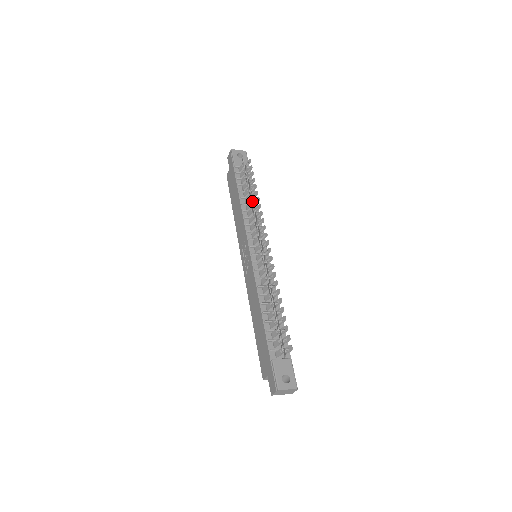
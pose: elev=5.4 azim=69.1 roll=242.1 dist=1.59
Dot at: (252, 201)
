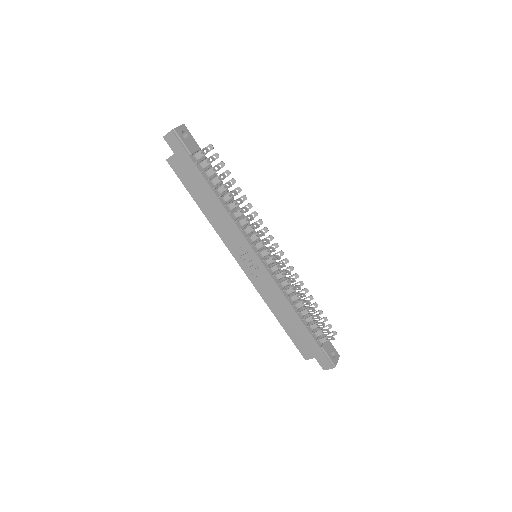
Dot at: occluded
